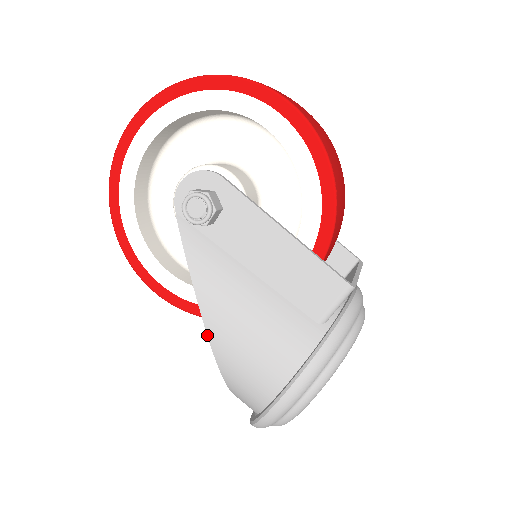
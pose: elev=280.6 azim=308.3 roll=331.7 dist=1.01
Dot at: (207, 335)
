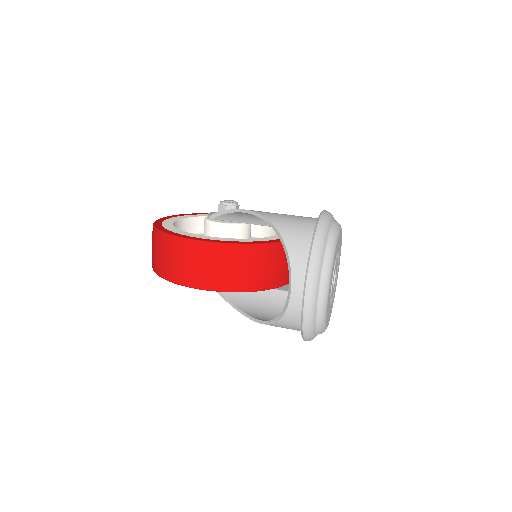
Dot at: (258, 213)
